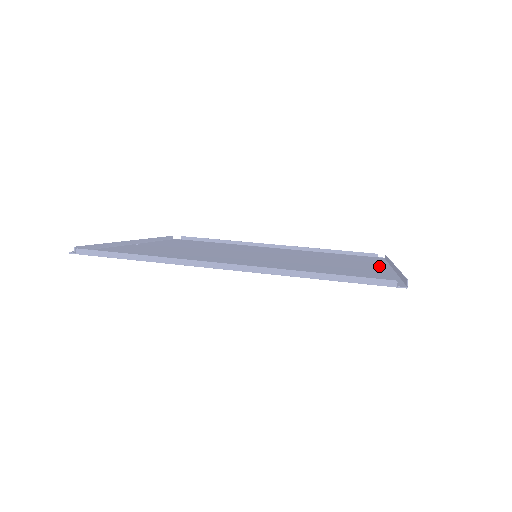
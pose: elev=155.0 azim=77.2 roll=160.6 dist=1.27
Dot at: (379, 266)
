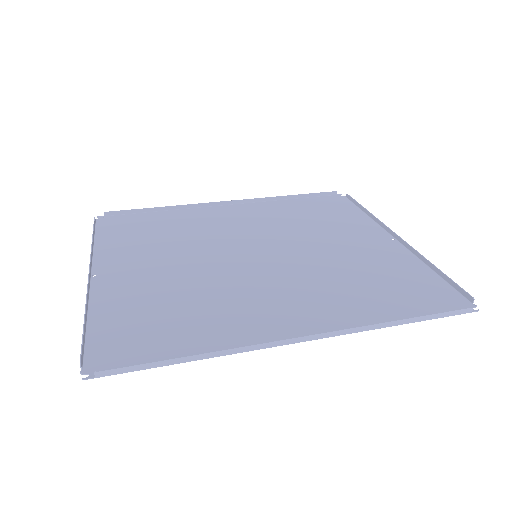
Dot at: (378, 235)
